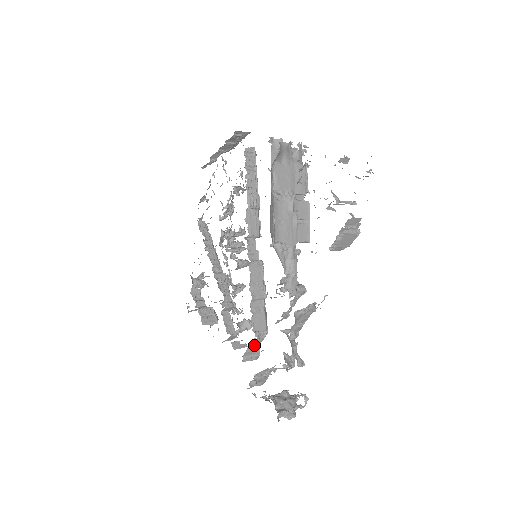
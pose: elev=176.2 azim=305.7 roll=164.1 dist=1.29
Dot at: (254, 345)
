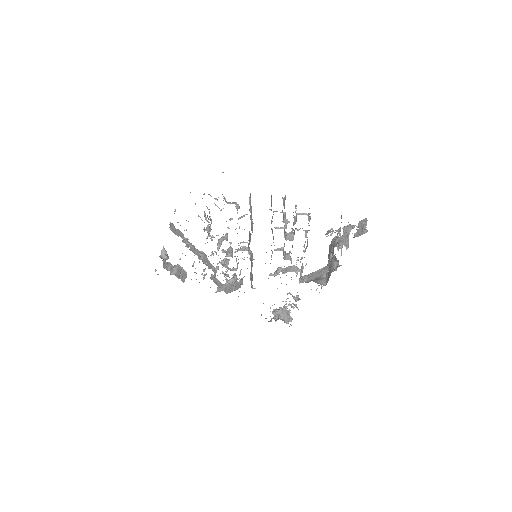
Dot at: occluded
